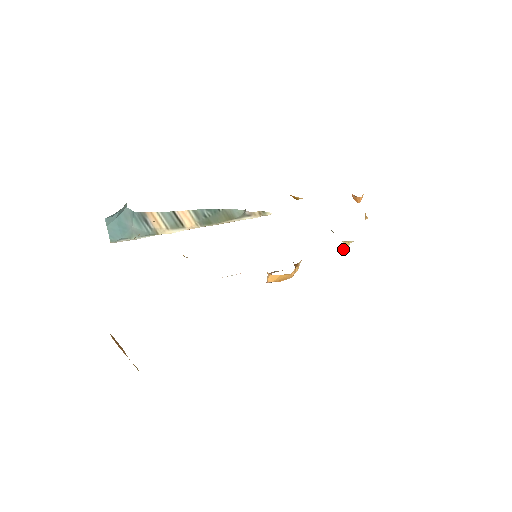
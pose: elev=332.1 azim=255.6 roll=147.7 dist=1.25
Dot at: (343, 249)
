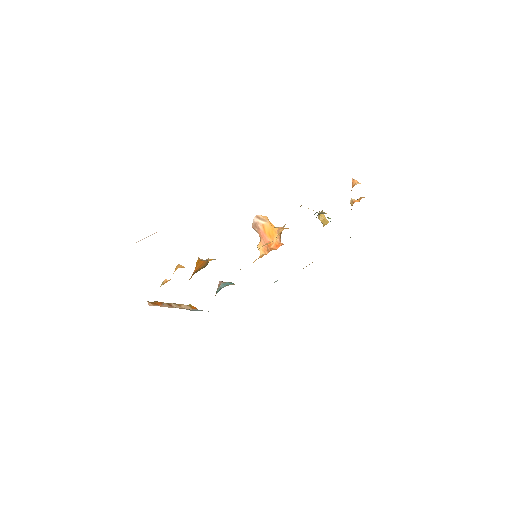
Dot at: (321, 219)
